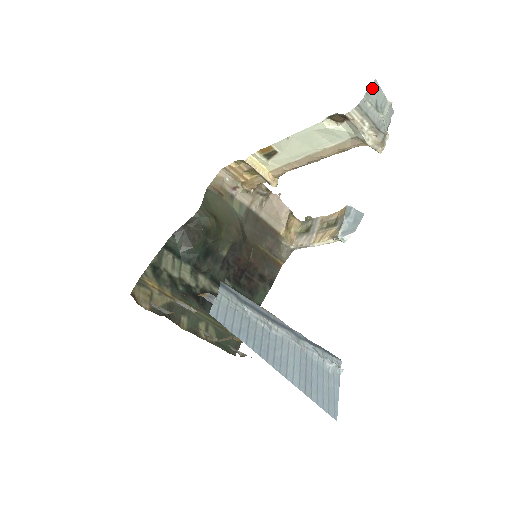
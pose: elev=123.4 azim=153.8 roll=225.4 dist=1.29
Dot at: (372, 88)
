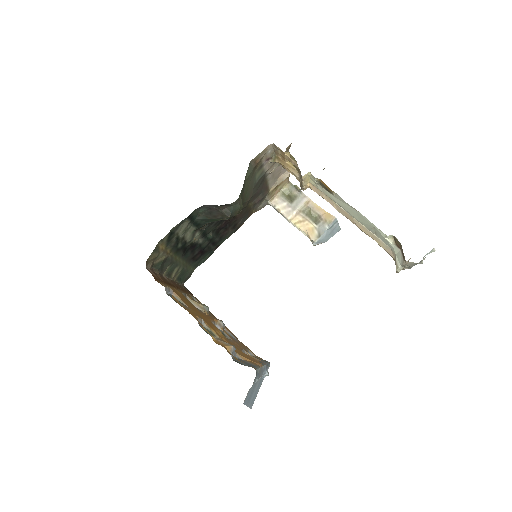
Dot at: occluded
